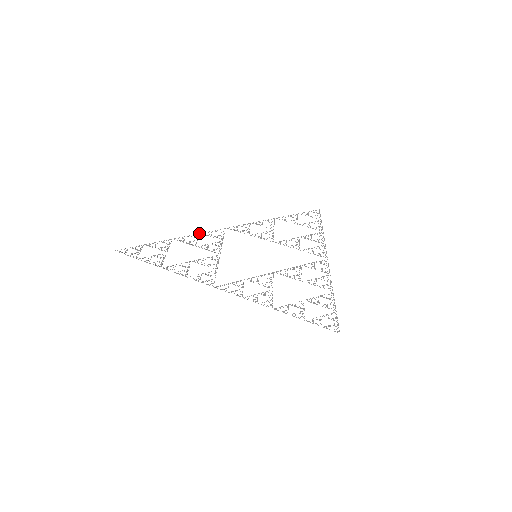
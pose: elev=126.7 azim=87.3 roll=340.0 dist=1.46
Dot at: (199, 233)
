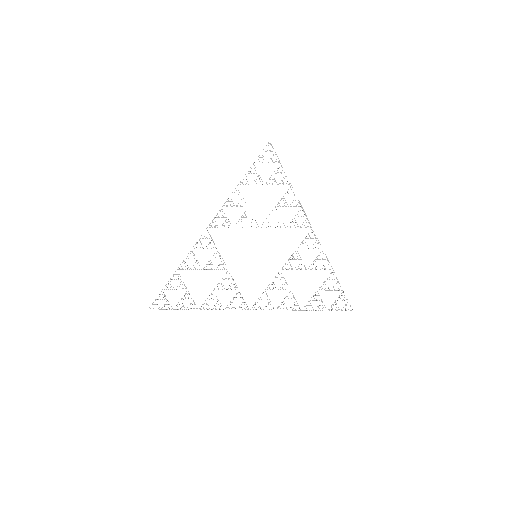
Dot at: occluded
